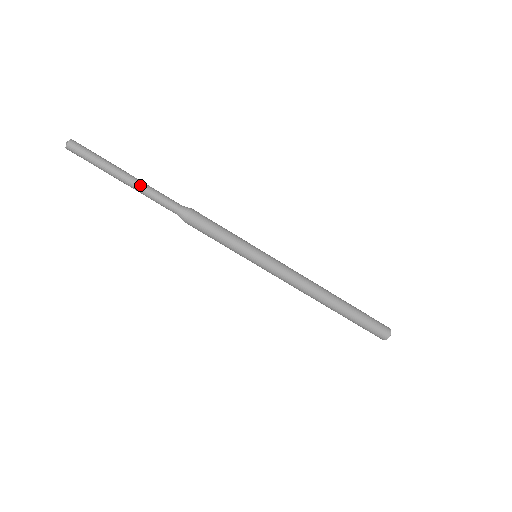
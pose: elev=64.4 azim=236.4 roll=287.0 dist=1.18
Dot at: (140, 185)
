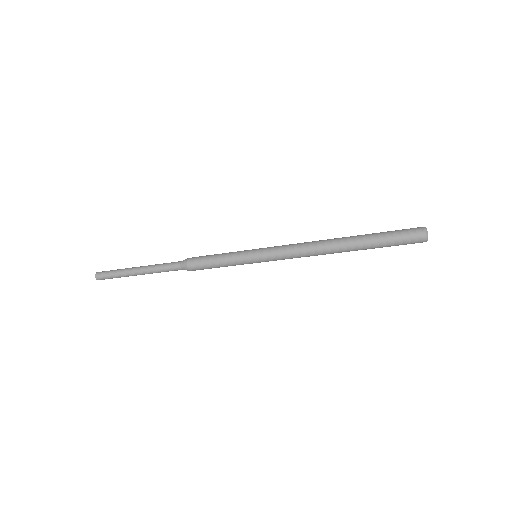
Dot at: (147, 268)
